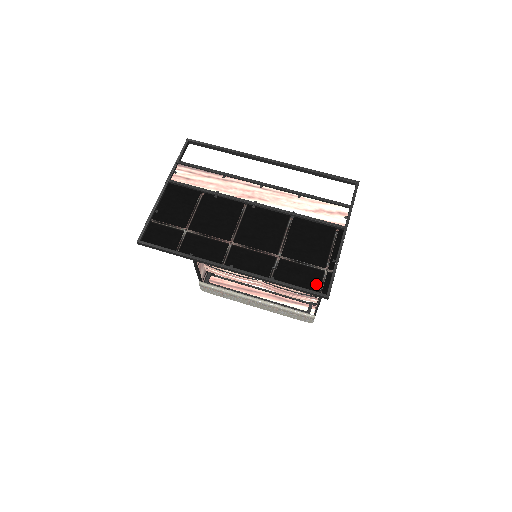
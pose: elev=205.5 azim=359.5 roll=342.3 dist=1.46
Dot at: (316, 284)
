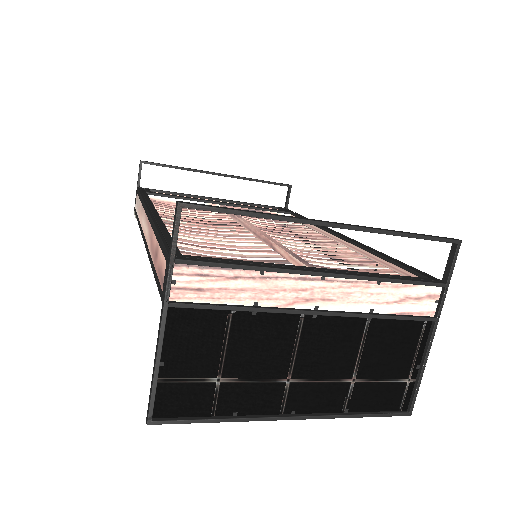
Dot at: (396, 401)
